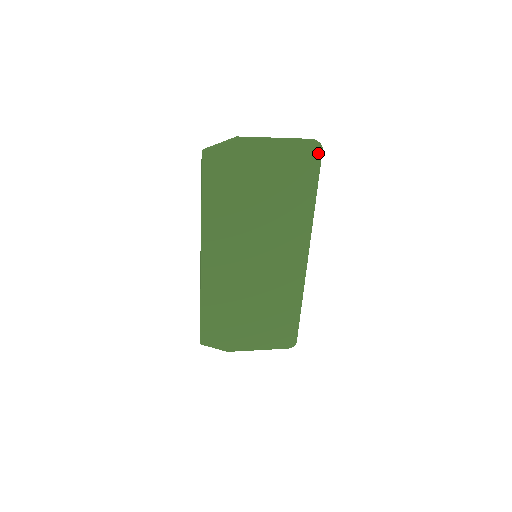
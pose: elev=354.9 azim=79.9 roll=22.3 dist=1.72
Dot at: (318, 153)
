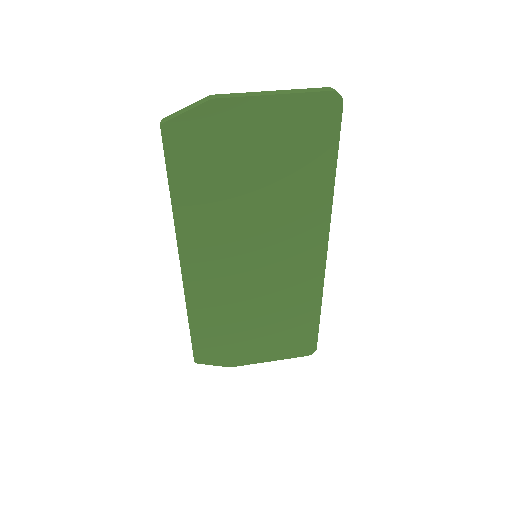
Dot at: (336, 109)
